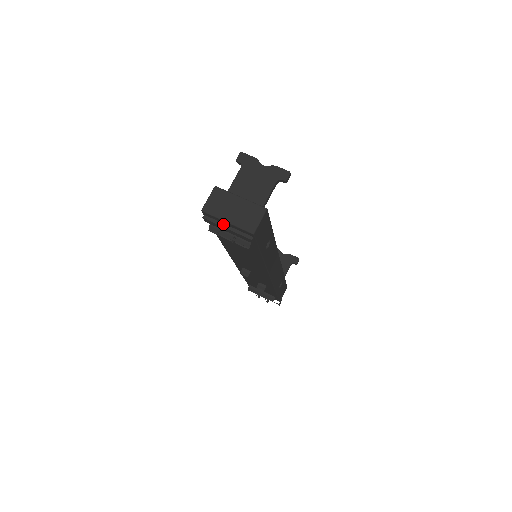
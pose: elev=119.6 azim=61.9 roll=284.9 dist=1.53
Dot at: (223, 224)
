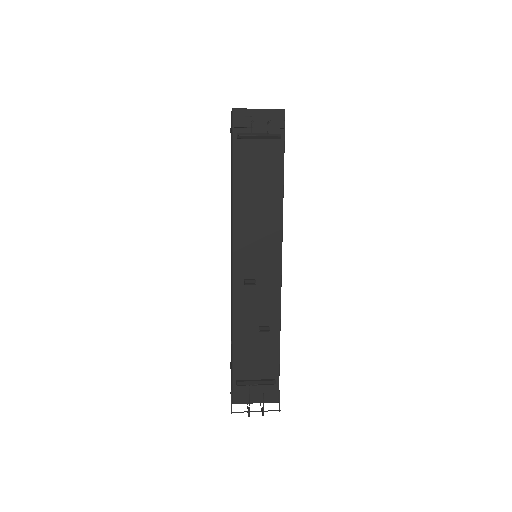
Dot at: (254, 117)
